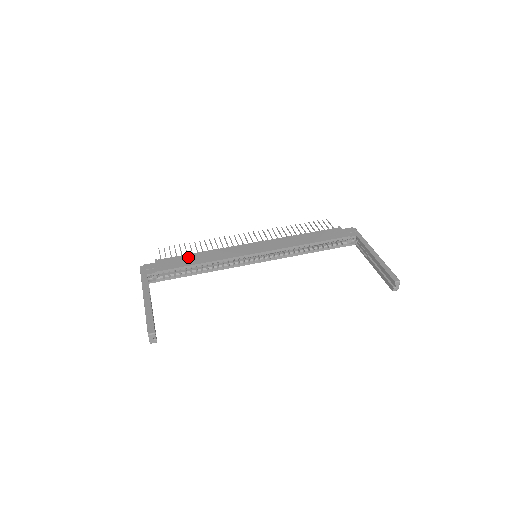
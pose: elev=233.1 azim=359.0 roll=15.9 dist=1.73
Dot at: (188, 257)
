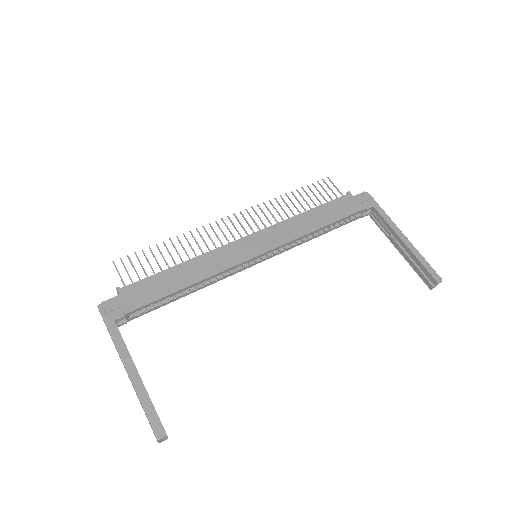
Dot at: (165, 277)
